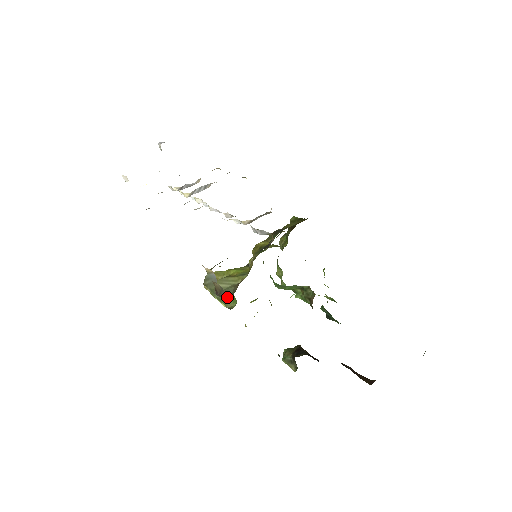
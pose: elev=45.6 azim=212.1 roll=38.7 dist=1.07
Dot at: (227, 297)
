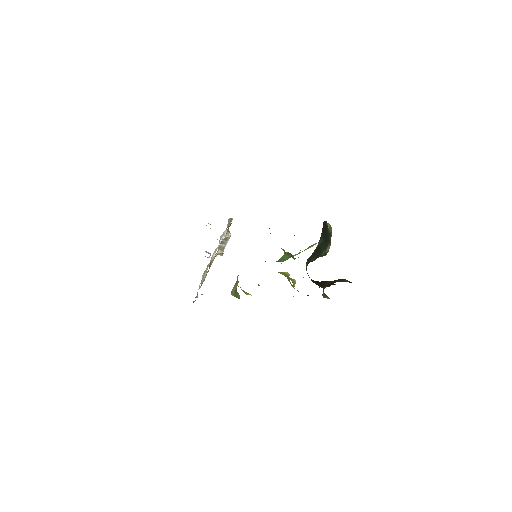
Dot at: (237, 294)
